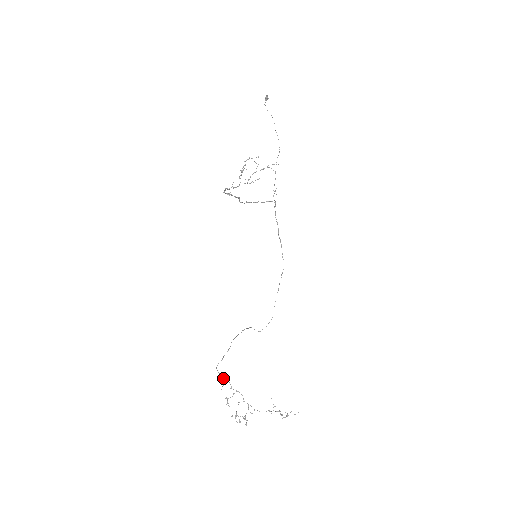
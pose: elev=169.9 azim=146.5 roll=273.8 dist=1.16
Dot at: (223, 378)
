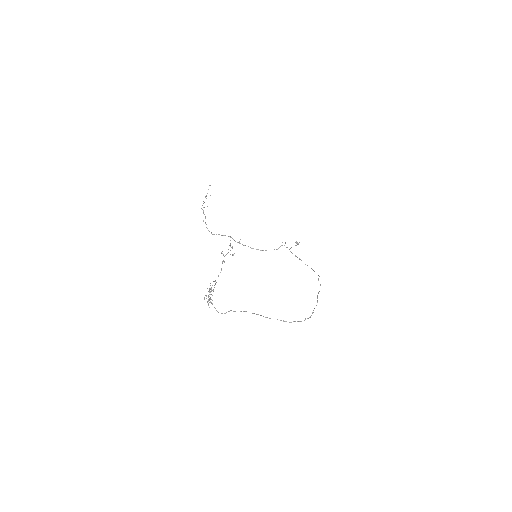
Dot at: occluded
